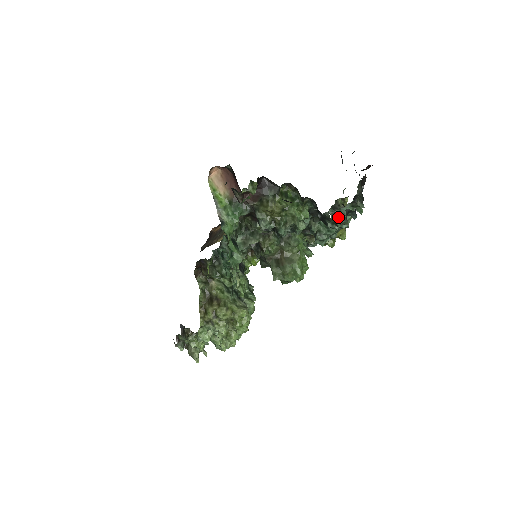
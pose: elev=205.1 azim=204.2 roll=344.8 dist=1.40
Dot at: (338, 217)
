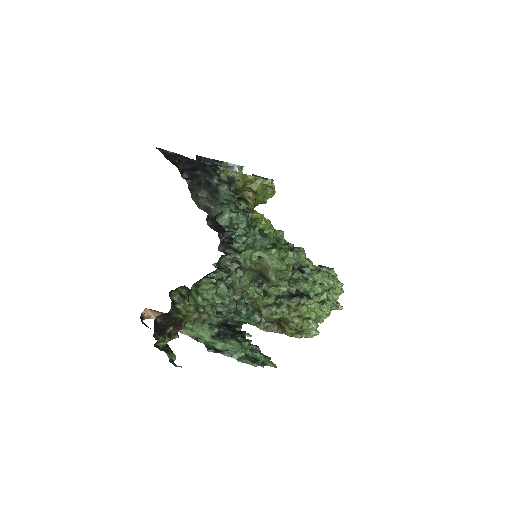
Dot at: (230, 230)
